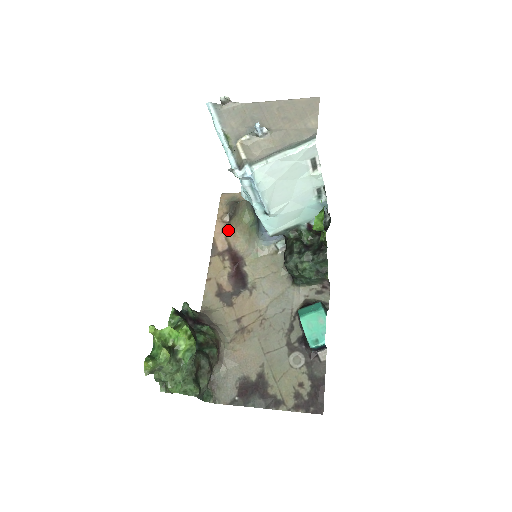
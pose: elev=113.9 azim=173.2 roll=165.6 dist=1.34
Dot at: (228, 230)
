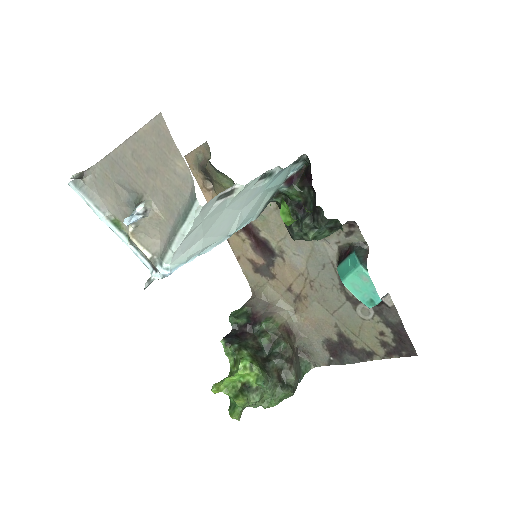
Dot at: occluded
